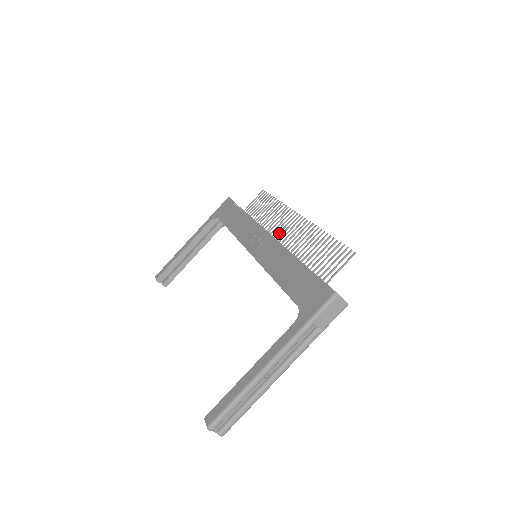
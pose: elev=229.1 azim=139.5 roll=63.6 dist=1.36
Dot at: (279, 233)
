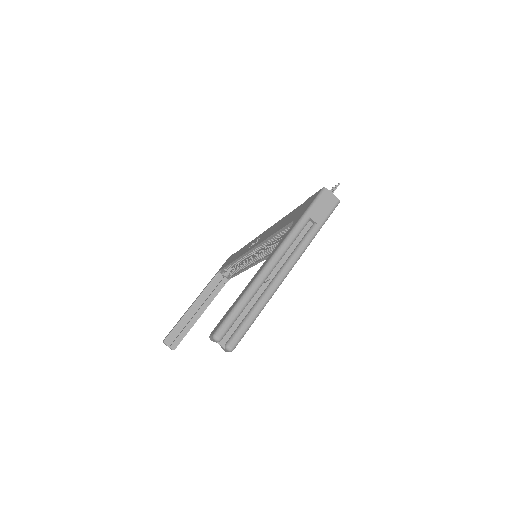
Dot at: occluded
